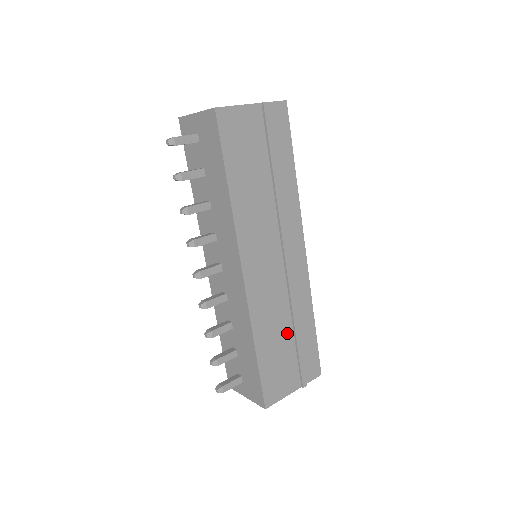
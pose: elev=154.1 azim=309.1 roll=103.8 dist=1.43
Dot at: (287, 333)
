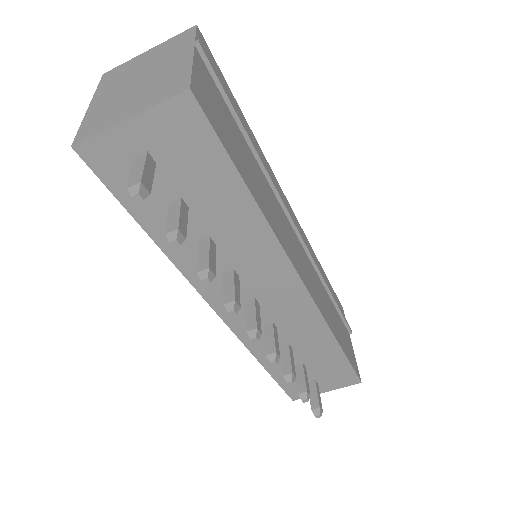
Dot at: (329, 302)
